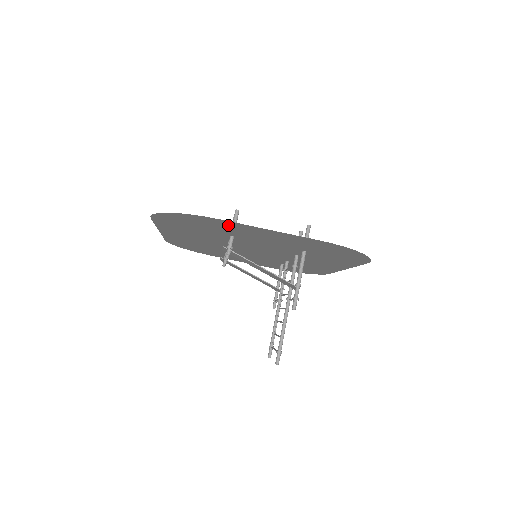
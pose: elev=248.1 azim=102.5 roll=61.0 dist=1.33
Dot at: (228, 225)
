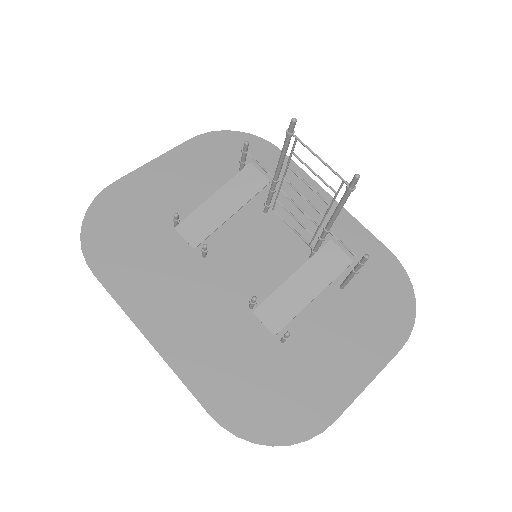
Dot at: (135, 191)
